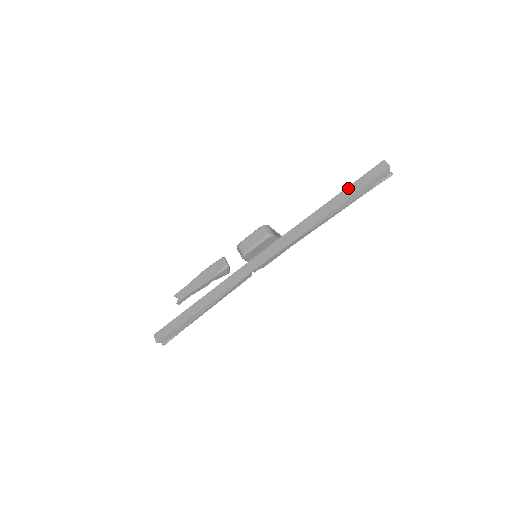
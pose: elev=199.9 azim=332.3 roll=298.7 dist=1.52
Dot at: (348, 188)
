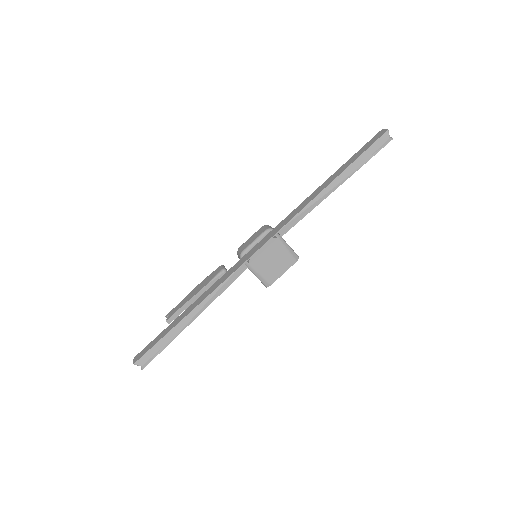
Dot at: (347, 161)
